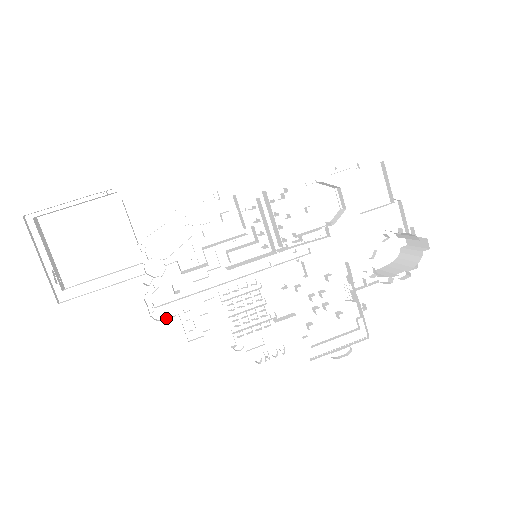
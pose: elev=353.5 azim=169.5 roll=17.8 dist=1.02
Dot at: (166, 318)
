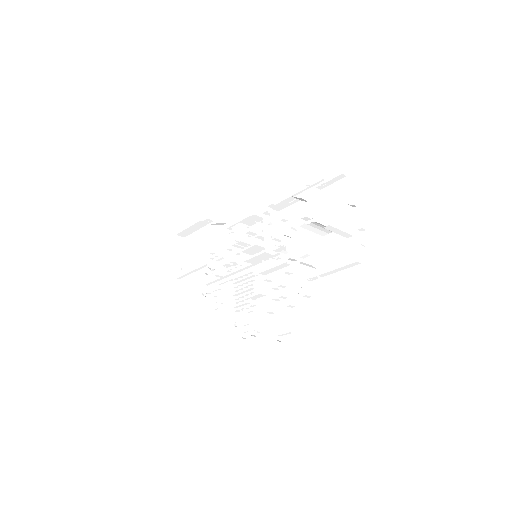
Dot at: occluded
